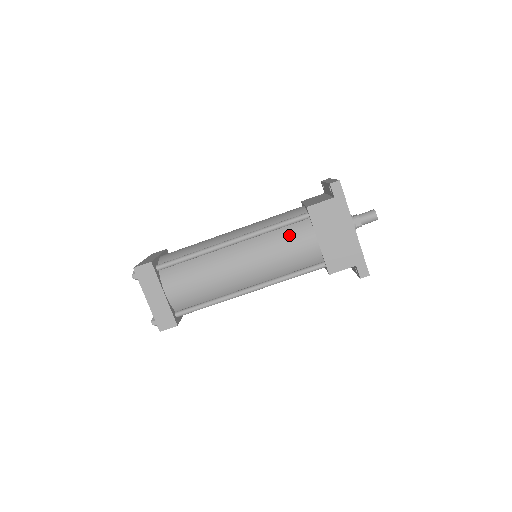
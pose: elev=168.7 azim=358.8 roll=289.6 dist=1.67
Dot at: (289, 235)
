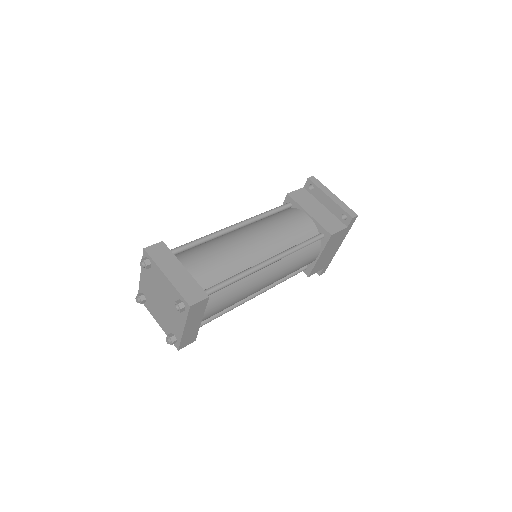
Dot at: (306, 253)
